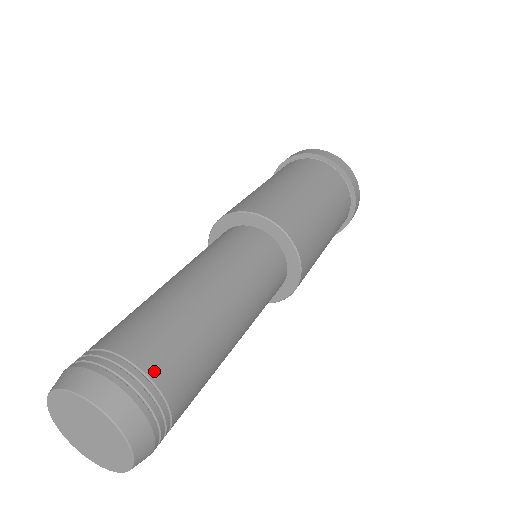
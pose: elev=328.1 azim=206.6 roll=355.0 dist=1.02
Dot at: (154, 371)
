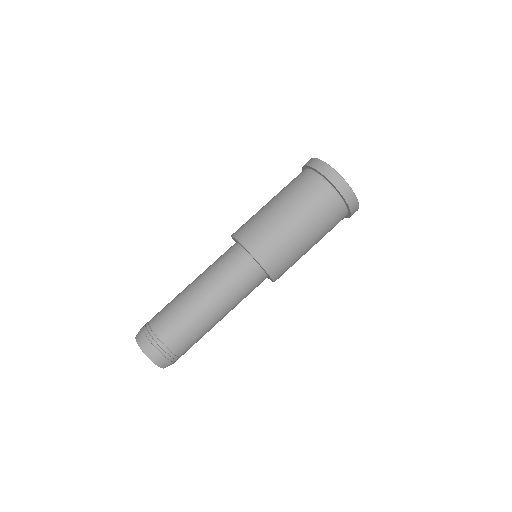
Dot at: (179, 353)
